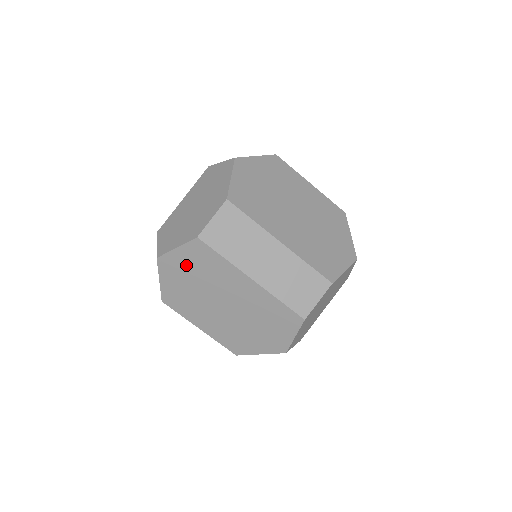
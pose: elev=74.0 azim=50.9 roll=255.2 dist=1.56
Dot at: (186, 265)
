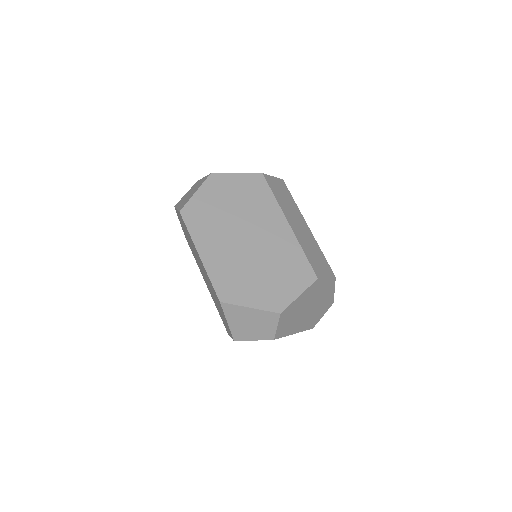
Dot at: (235, 189)
